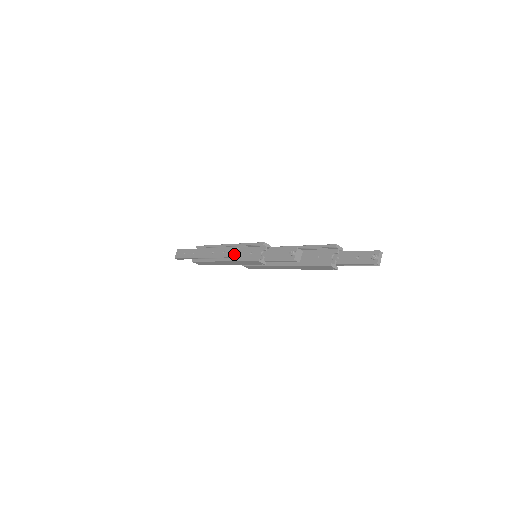
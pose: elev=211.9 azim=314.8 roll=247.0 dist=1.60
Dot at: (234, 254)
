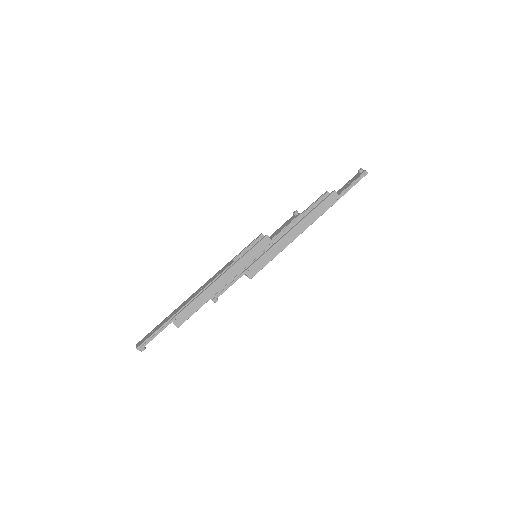
Dot at: (233, 261)
